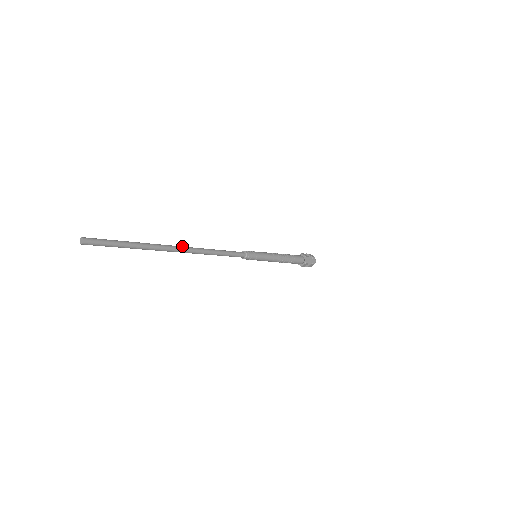
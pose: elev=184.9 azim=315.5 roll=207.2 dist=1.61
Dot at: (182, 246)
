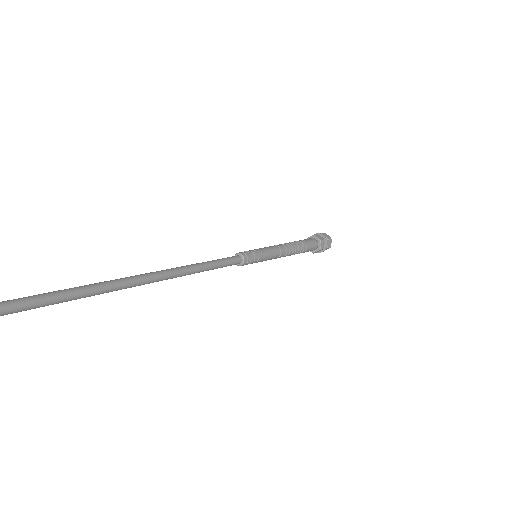
Dot at: (143, 274)
